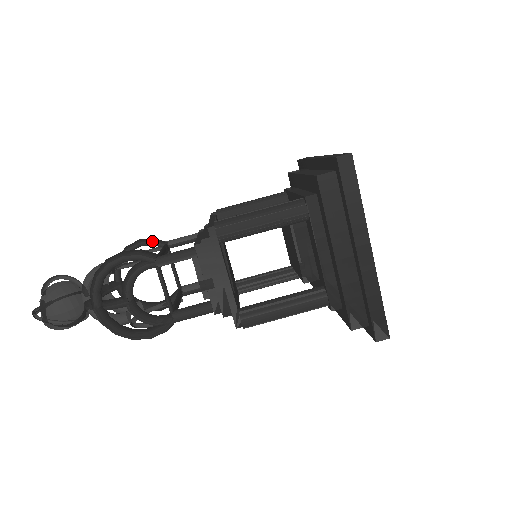
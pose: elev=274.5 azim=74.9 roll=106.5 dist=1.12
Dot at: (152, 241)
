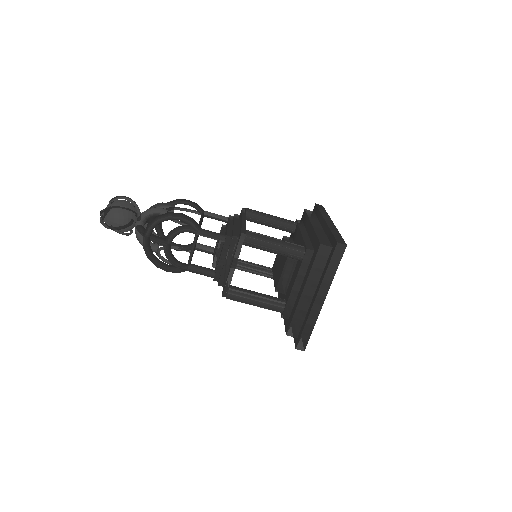
Dot at: (196, 206)
